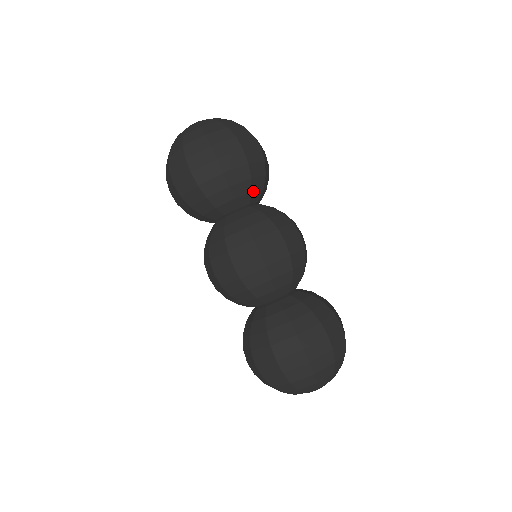
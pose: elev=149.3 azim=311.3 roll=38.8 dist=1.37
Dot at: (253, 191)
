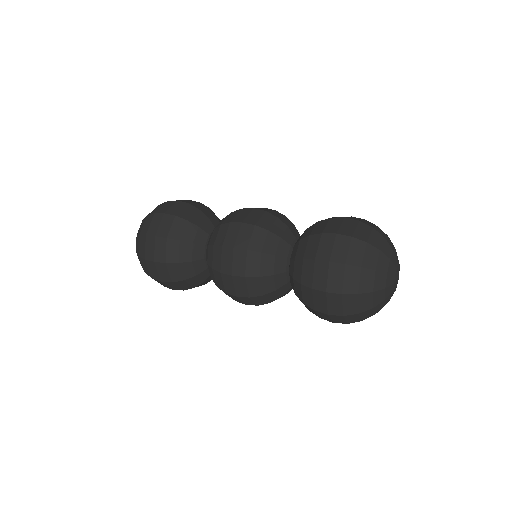
Dot at: (209, 217)
